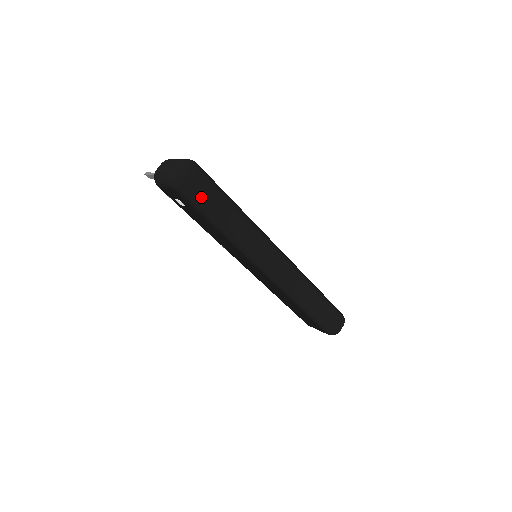
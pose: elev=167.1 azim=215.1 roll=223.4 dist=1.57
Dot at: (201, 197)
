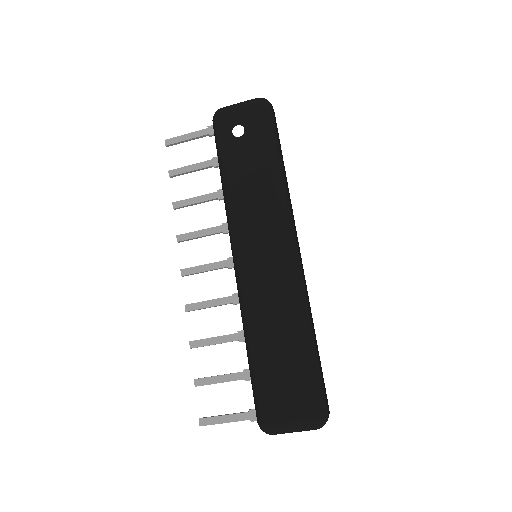
Dot at: (275, 125)
